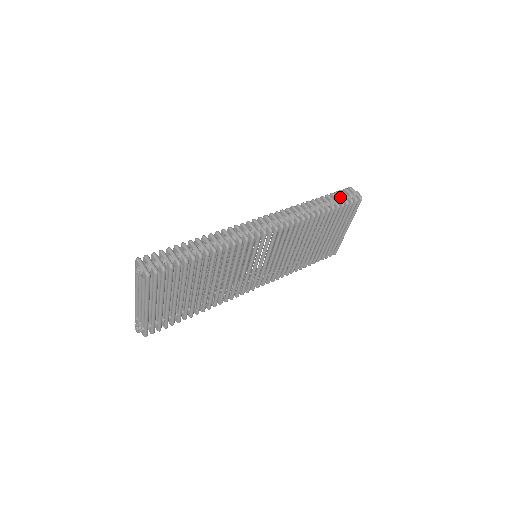
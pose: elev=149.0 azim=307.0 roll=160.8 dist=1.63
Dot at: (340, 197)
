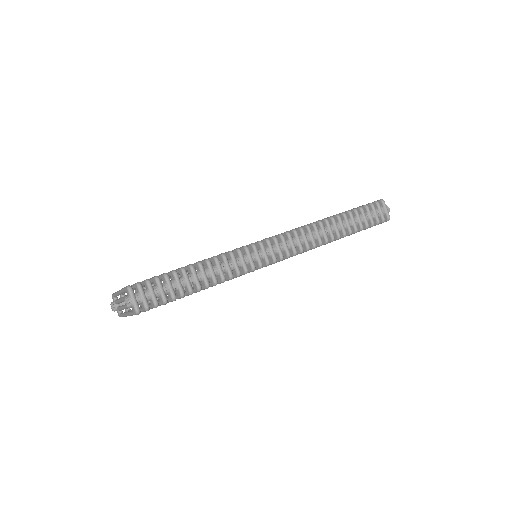
Dot at: (368, 215)
